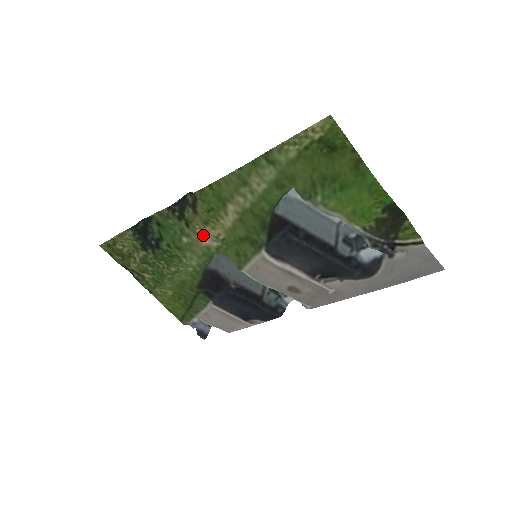
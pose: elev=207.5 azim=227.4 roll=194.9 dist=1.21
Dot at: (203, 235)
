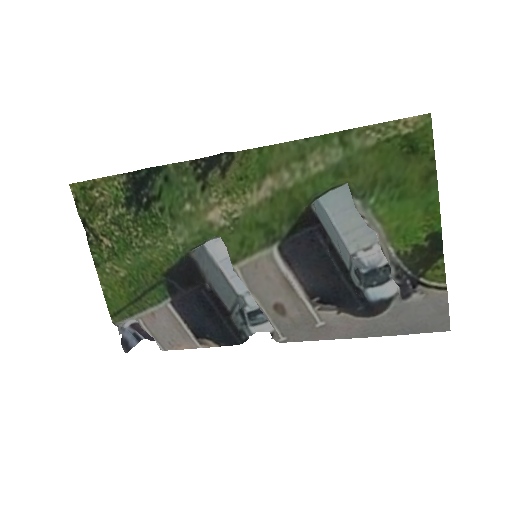
Dot at: (215, 207)
